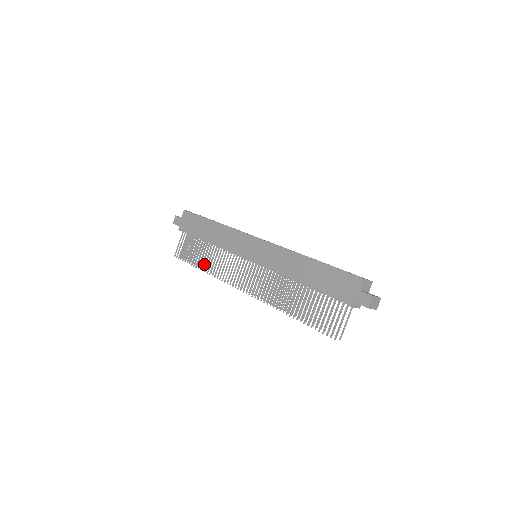
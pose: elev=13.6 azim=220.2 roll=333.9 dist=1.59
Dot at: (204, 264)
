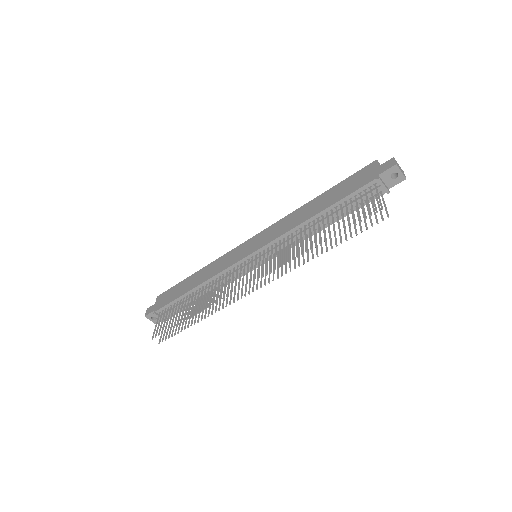
Dot at: (195, 308)
